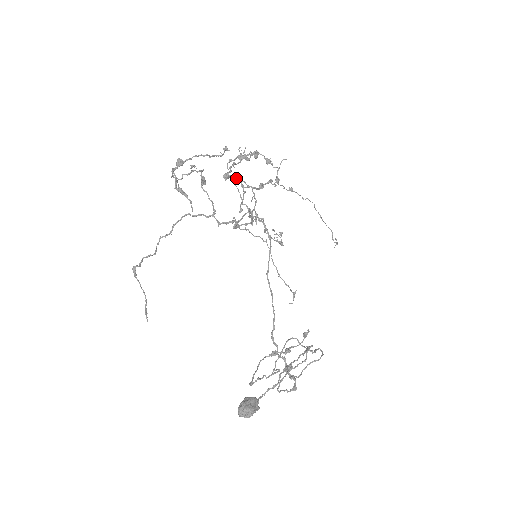
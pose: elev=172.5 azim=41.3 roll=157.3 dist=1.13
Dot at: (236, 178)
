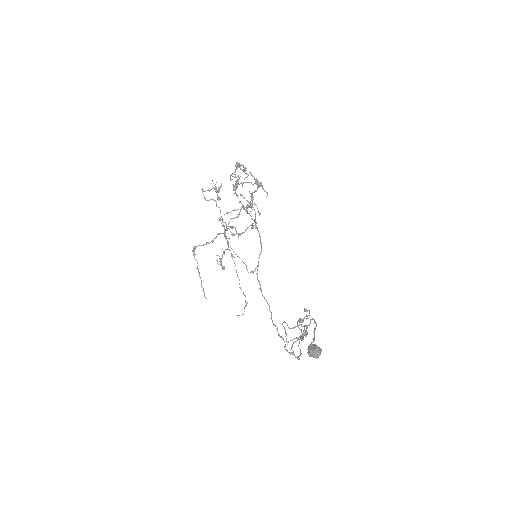
Dot at: occluded
